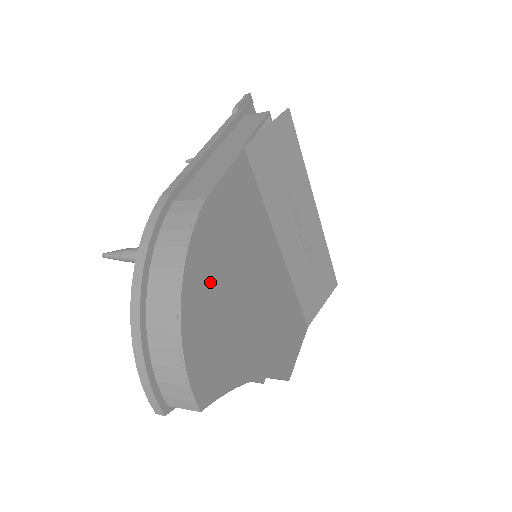
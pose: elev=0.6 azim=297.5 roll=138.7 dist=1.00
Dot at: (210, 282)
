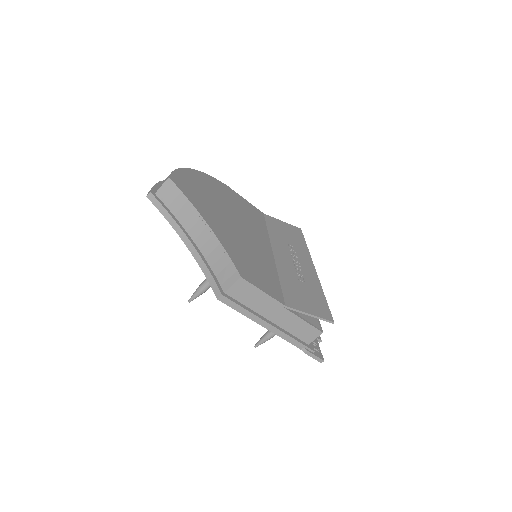
Dot at: (211, 188)
